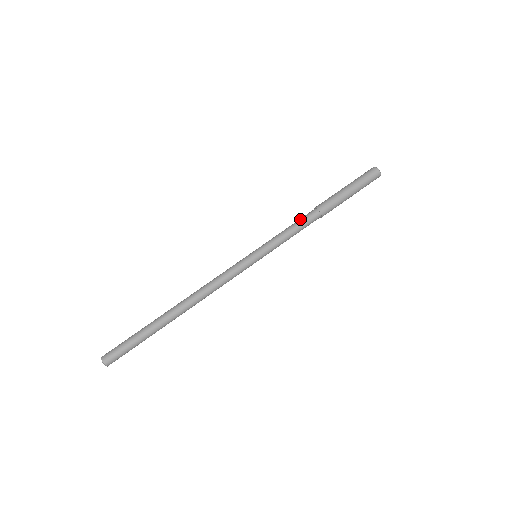
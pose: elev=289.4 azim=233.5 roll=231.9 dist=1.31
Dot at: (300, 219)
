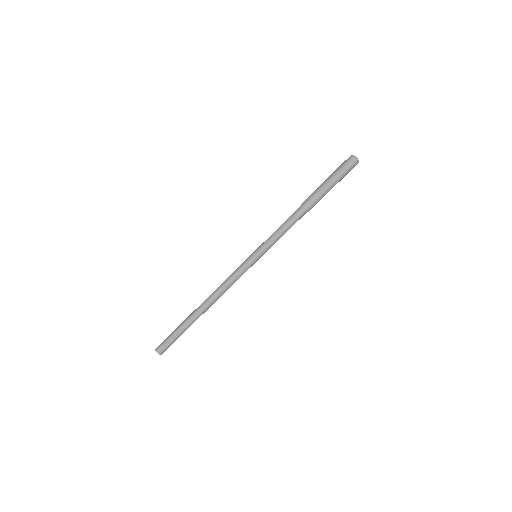
Dot at: (292, 223)
